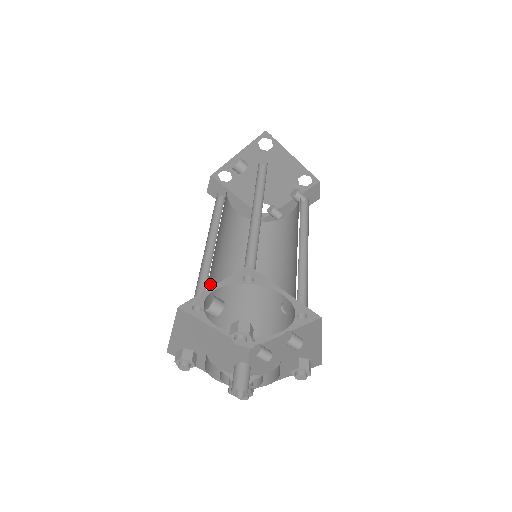
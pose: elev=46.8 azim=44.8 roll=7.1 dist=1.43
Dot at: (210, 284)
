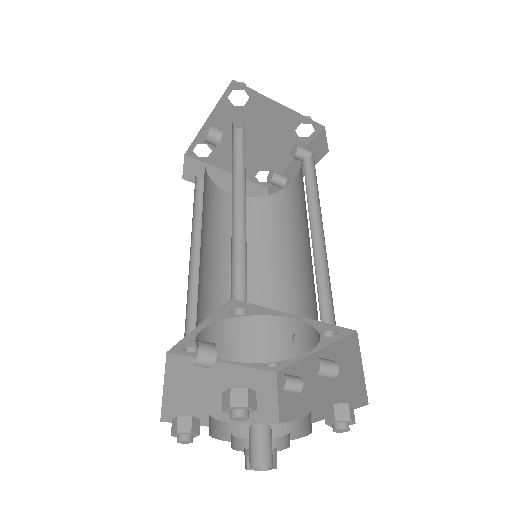
Dot at: (204, 308)
